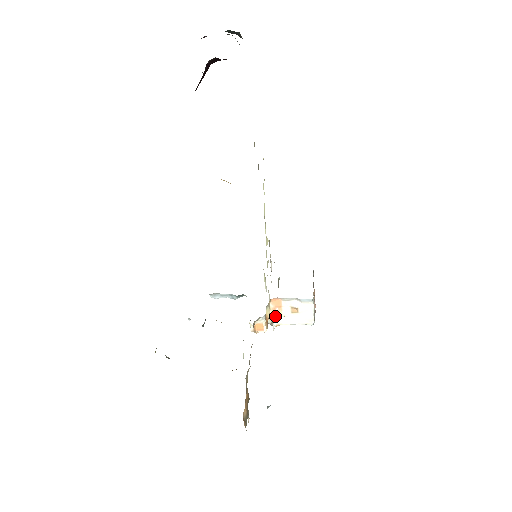
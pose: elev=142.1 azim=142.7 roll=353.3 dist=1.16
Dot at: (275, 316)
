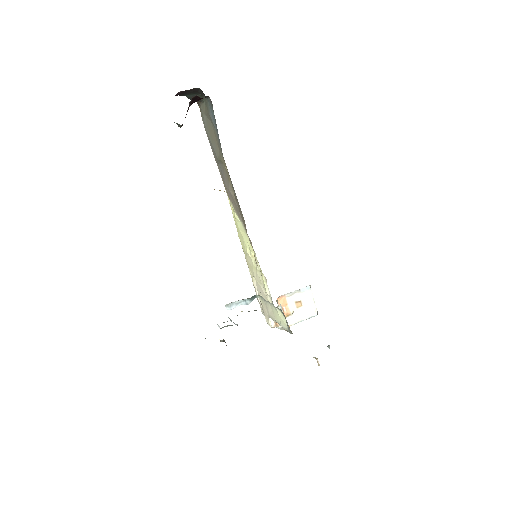
Dot at: (285, 315)
